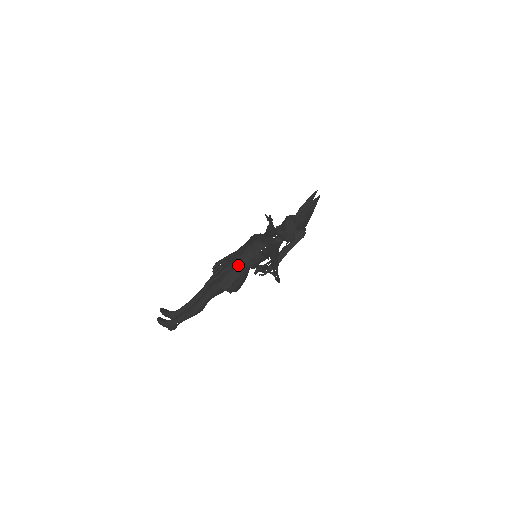
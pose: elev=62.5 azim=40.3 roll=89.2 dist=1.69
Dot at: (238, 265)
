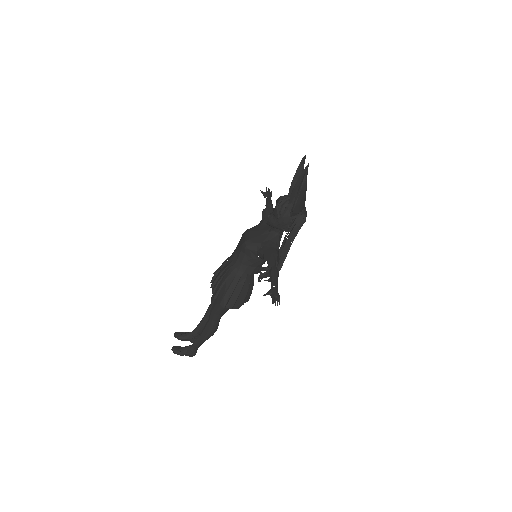
Dot at: (235, 276)
